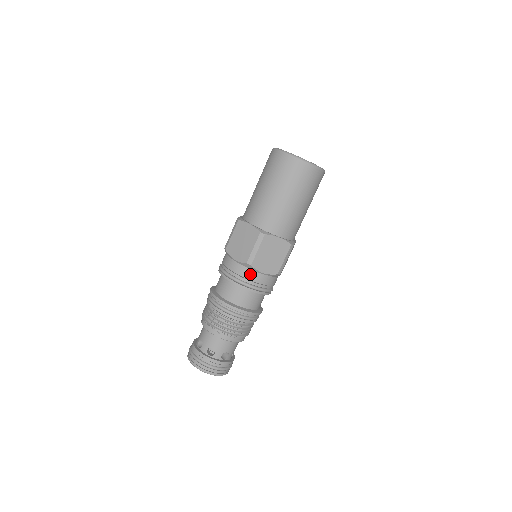
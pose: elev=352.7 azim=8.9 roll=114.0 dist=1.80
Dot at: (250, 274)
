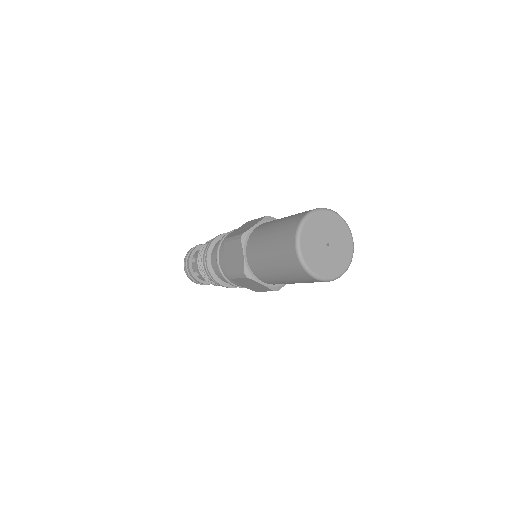
Dot at: occluded
